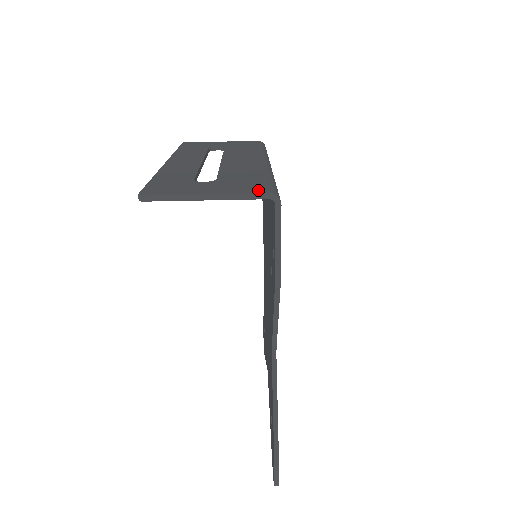
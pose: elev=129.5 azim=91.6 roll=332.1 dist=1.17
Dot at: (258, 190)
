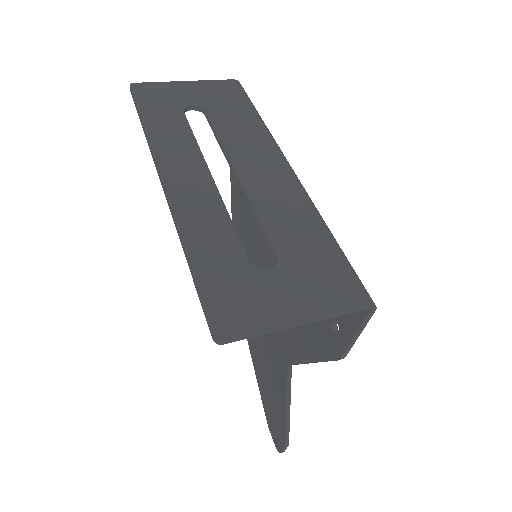
Dot at: (351, 296)
